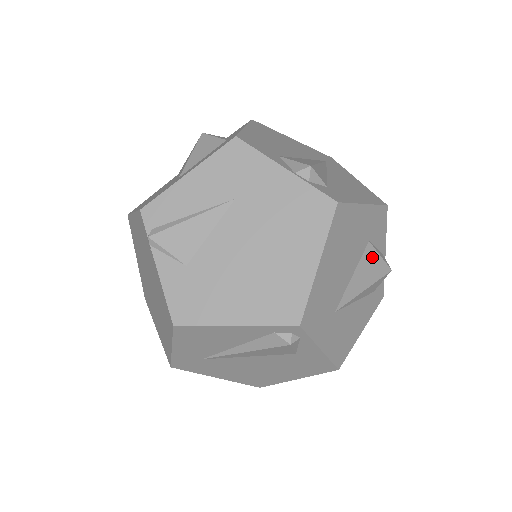
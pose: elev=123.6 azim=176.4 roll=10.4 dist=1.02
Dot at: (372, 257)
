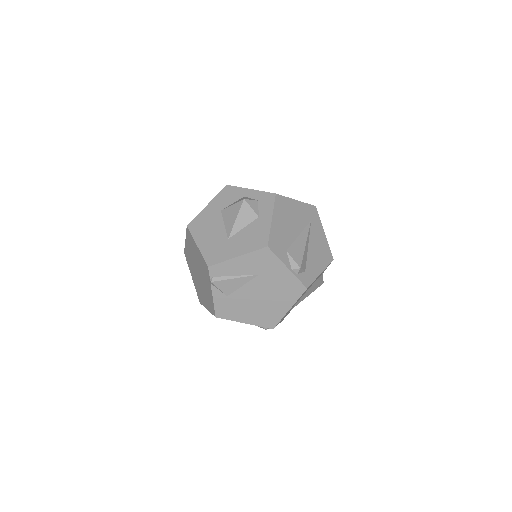
Dot at: (316, 284)
